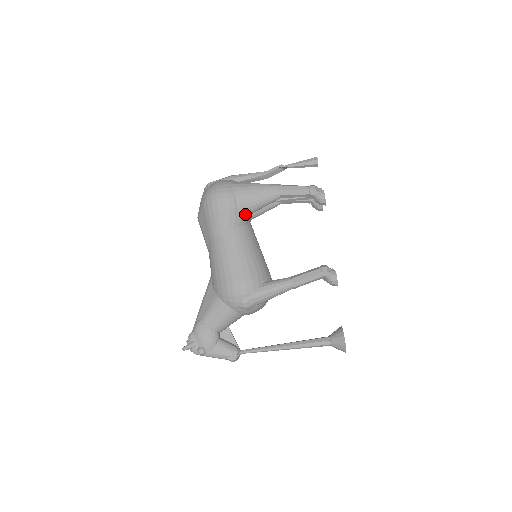
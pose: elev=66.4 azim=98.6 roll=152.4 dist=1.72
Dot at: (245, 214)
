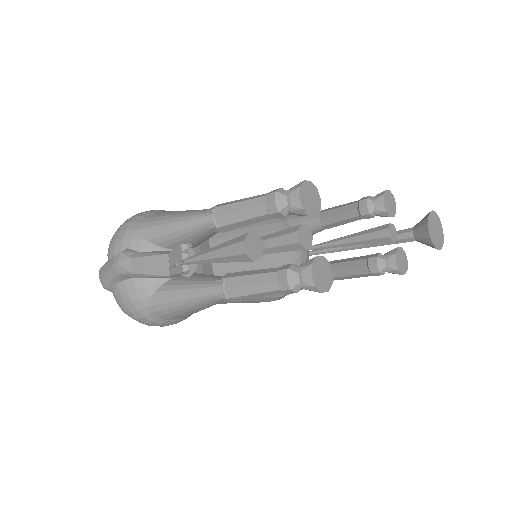
Dot at: occluded
